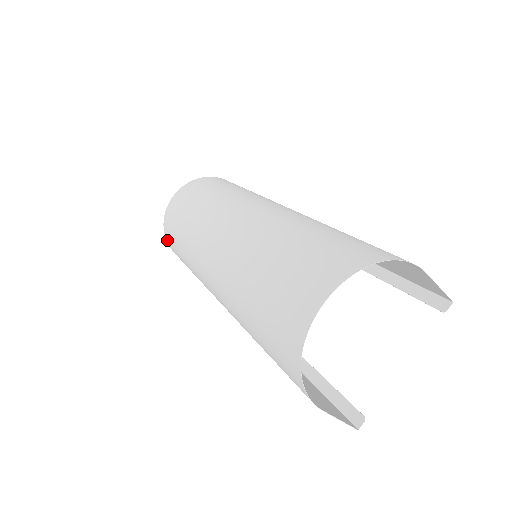
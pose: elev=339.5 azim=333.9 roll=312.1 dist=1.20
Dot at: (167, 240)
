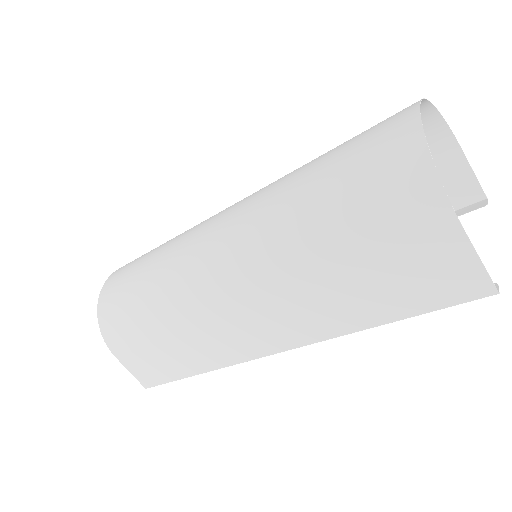
Dot at: (103, 323)
